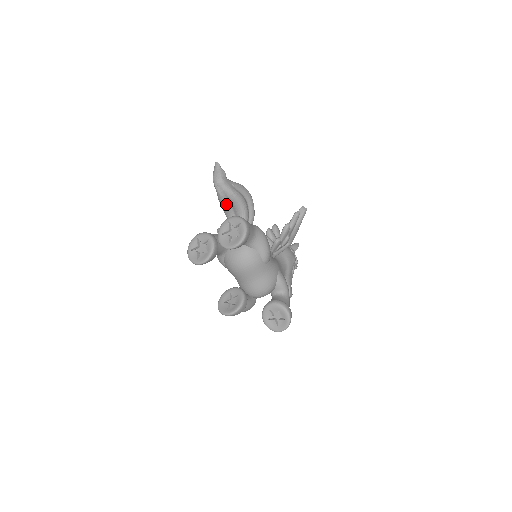
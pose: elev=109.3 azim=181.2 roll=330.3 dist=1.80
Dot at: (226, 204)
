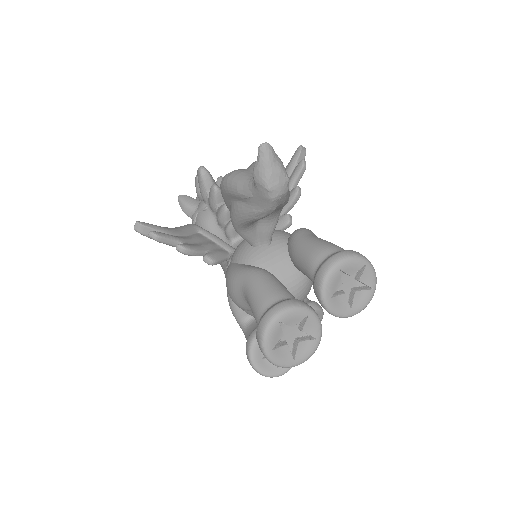
Dot at: occluded
